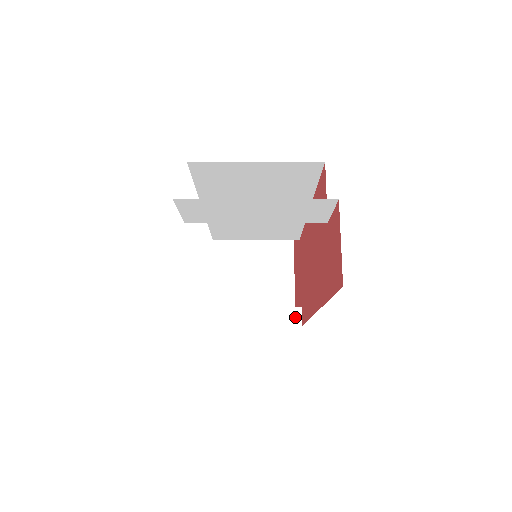
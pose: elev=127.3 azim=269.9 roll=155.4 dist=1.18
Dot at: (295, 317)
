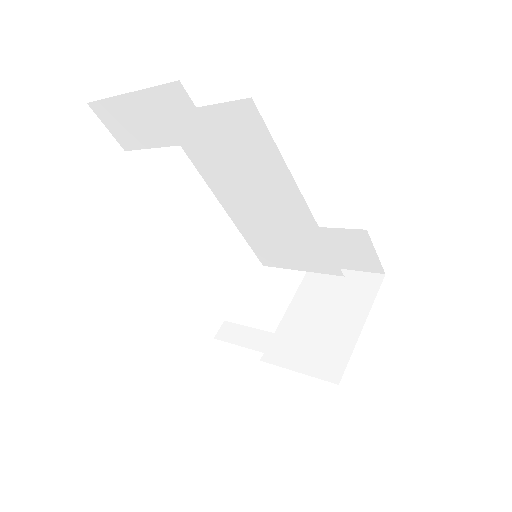
Dot at: (295, 351)
